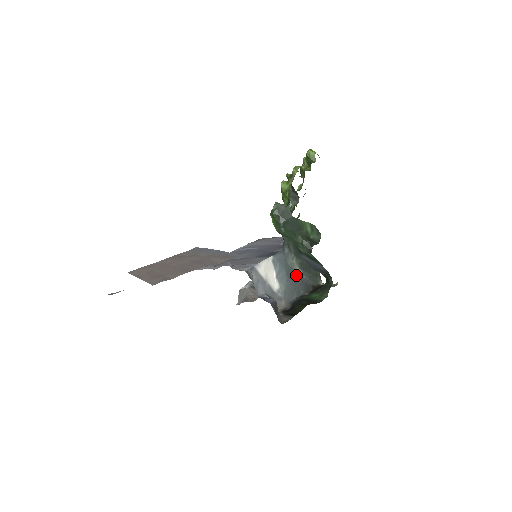
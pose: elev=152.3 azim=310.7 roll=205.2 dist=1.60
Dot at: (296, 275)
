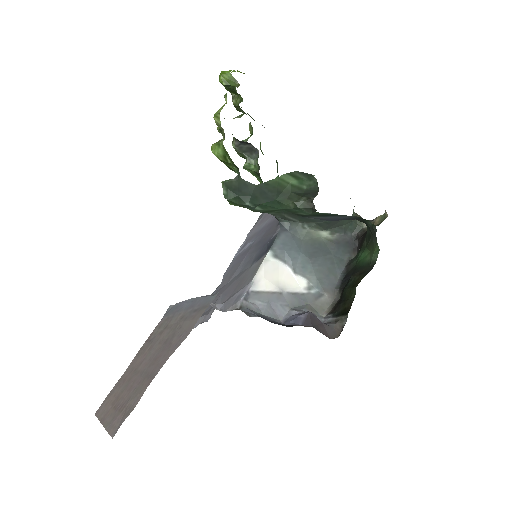
Dot at: (323, 243)
